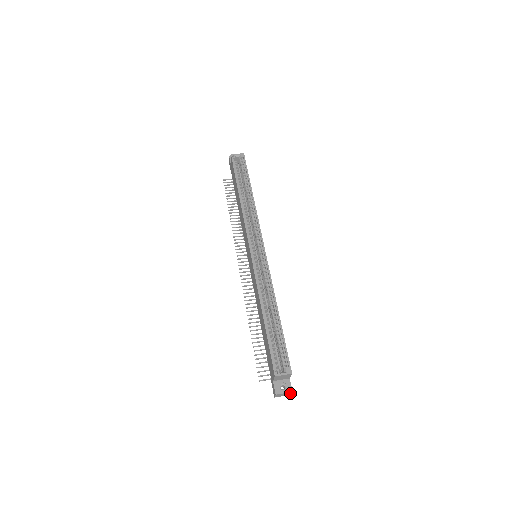
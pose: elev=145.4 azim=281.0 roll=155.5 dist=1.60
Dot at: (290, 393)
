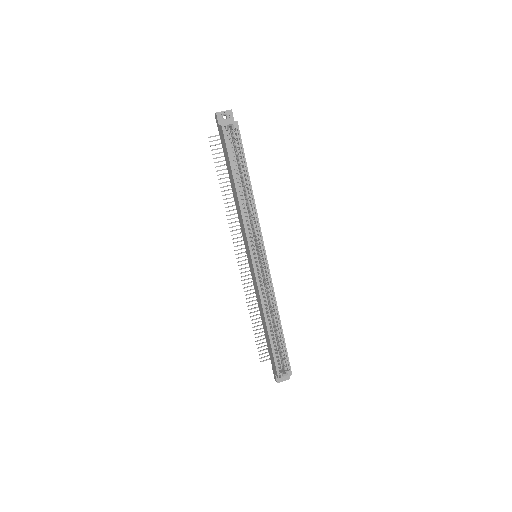
Dot at: (288, 377)
